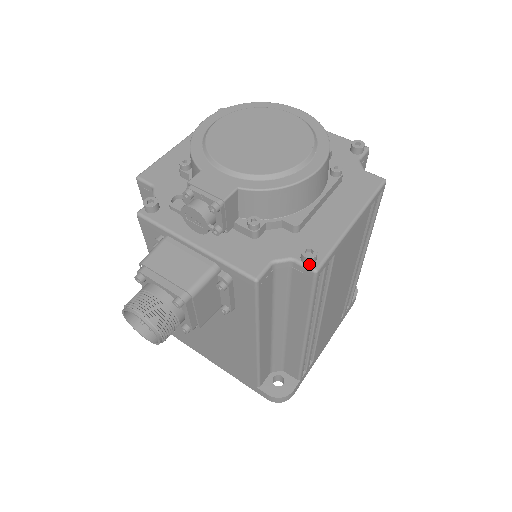
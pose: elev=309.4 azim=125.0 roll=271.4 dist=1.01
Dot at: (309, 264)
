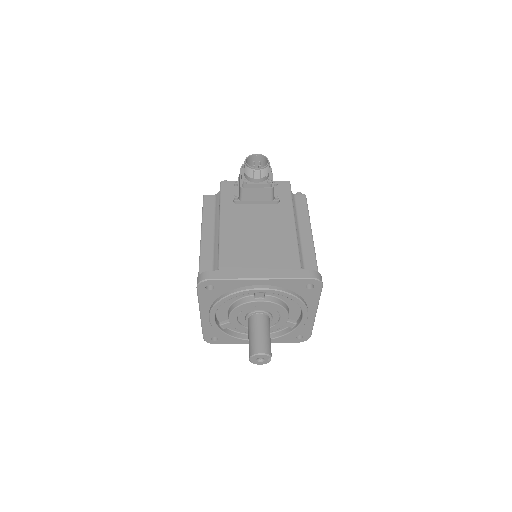
Dot at: (301, 195)
